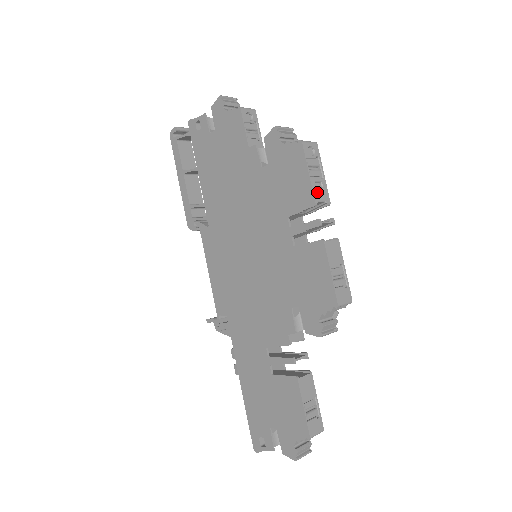
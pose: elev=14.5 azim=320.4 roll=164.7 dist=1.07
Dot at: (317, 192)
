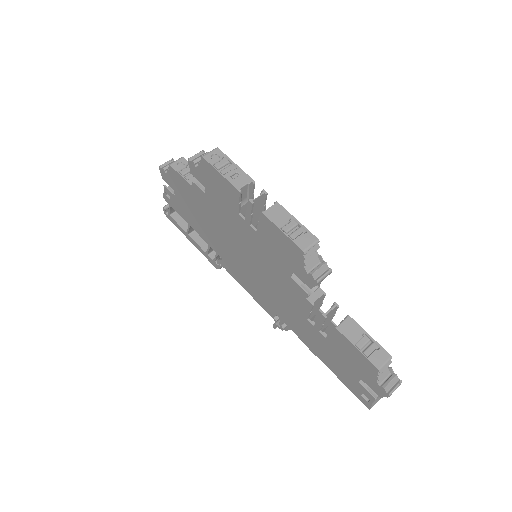
Dot at: (236, 182)
